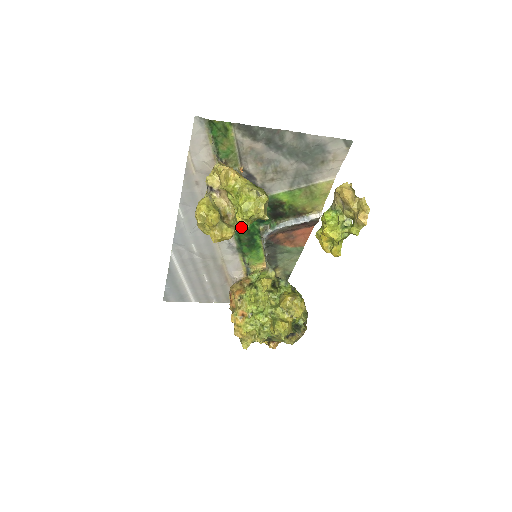
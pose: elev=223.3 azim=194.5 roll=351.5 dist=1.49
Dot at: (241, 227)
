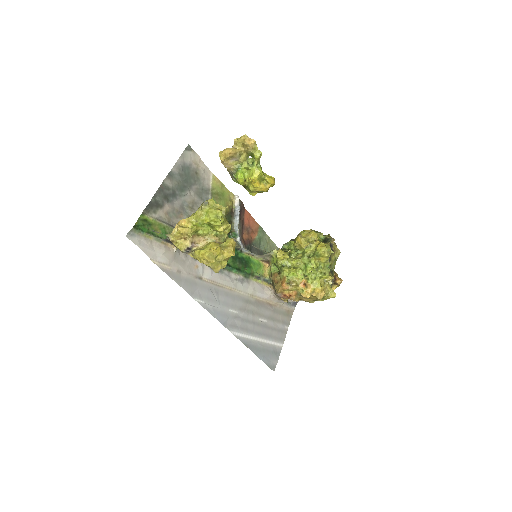
Dot at: occluded
